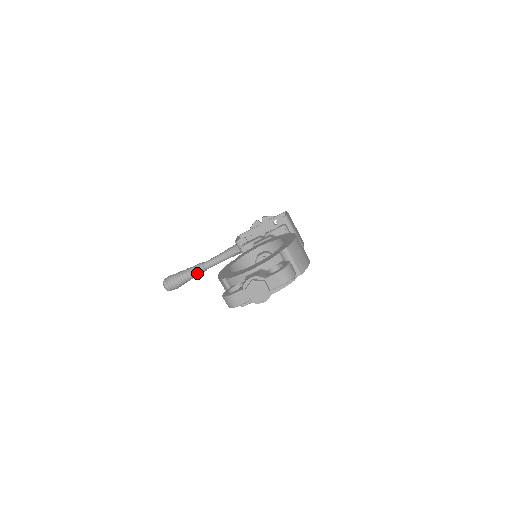
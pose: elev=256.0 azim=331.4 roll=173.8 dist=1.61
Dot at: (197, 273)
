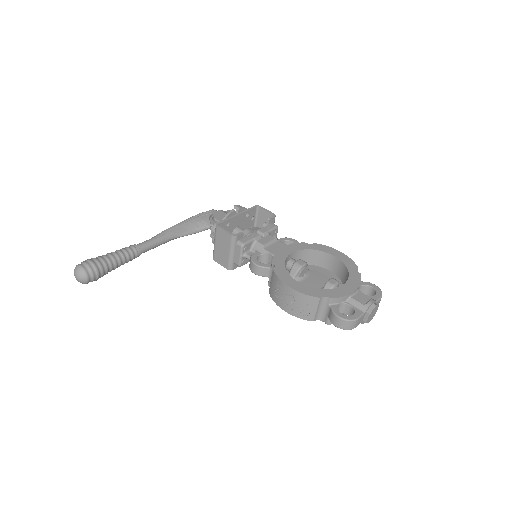
Dot at: (130, 260)
